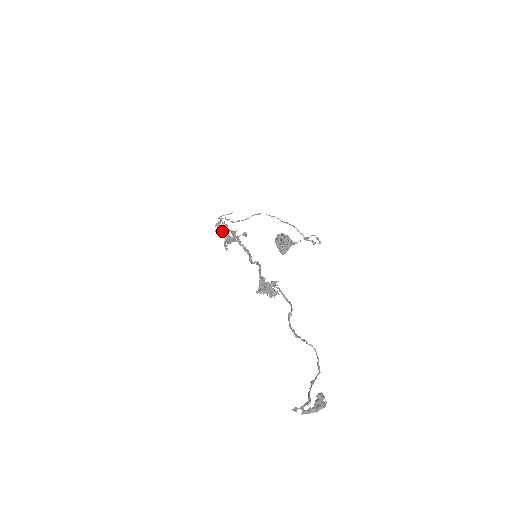
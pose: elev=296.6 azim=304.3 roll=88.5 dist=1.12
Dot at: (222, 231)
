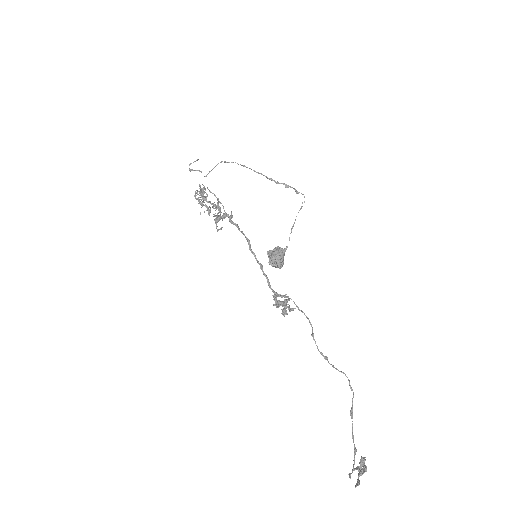
Dot at: occluded
